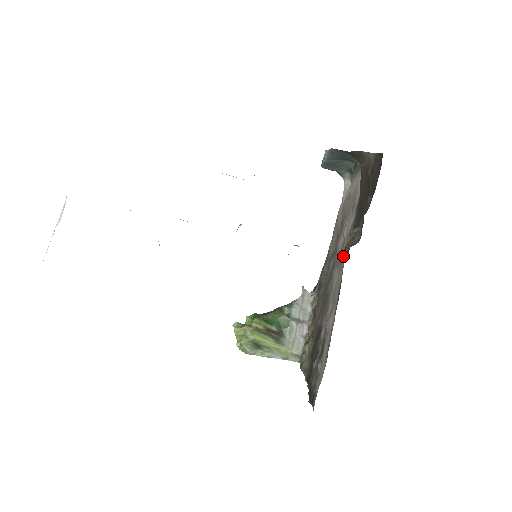
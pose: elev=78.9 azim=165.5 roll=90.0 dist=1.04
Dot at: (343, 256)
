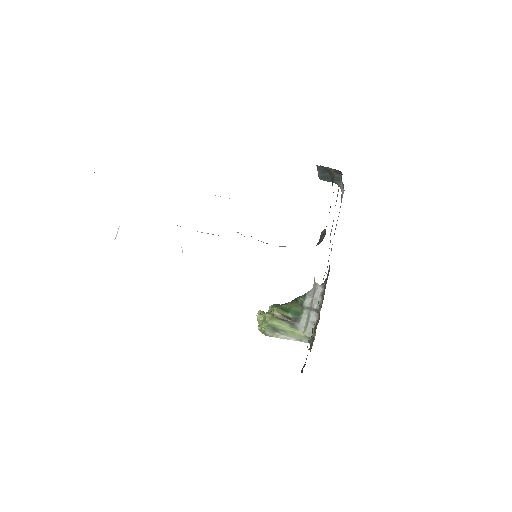
Dot at: occluded
